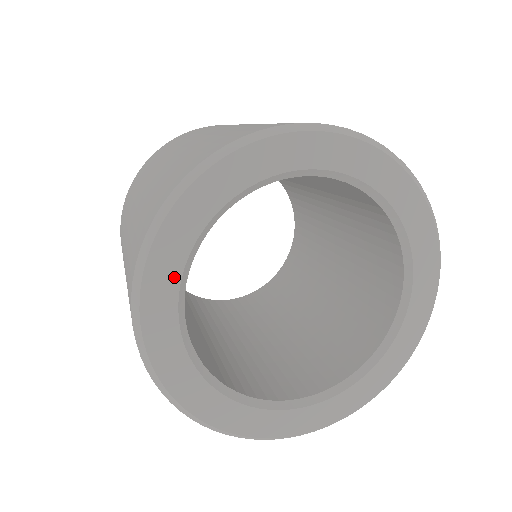
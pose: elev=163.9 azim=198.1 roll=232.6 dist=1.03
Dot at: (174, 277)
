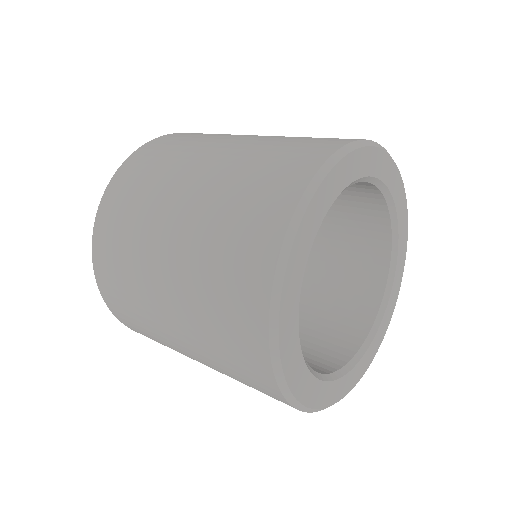
Dot at: (304, 260)
